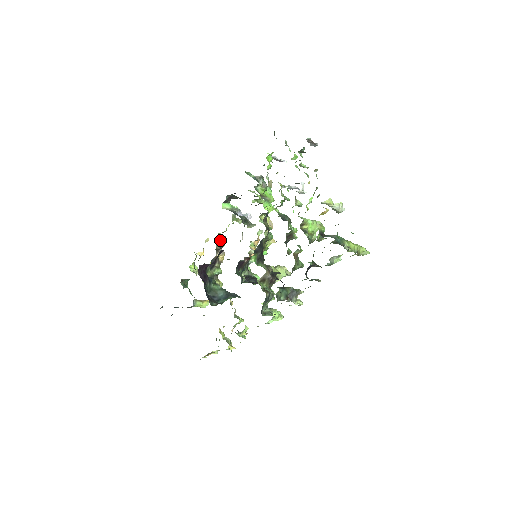
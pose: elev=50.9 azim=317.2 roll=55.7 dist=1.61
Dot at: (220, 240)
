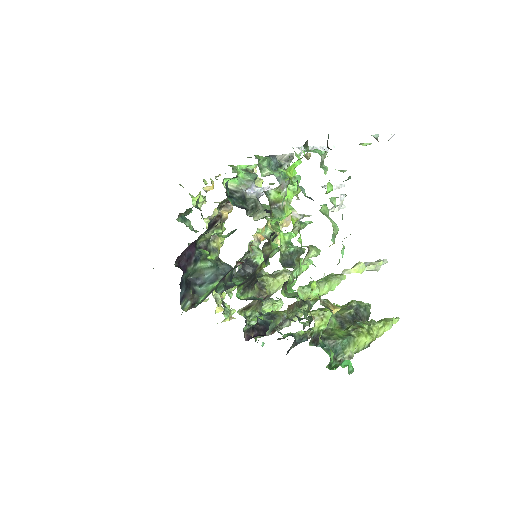
Dot at: (225, 200)
